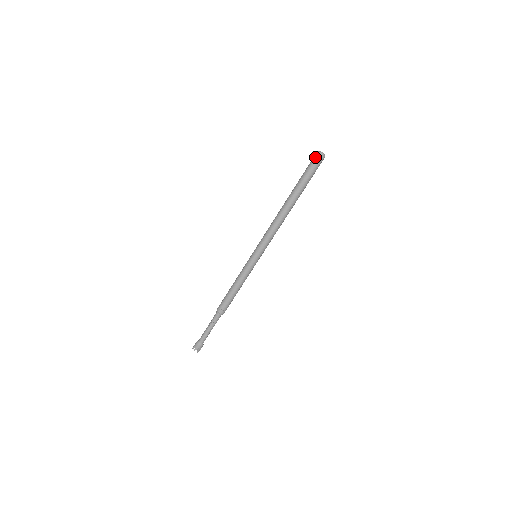
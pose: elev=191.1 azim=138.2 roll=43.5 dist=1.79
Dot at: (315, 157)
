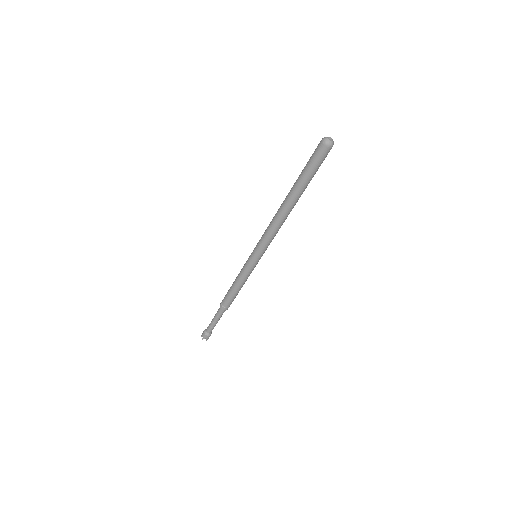
Dot at: (319, 146)
